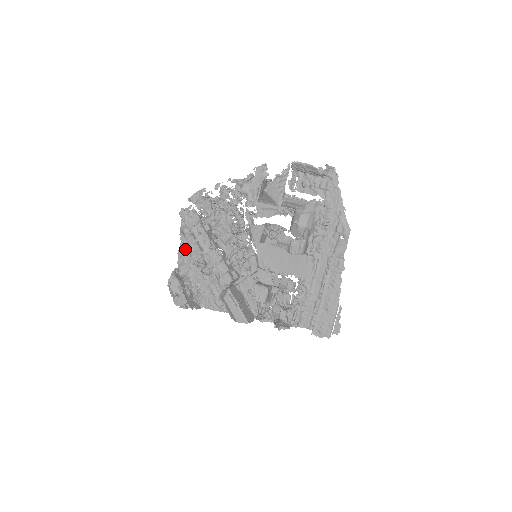
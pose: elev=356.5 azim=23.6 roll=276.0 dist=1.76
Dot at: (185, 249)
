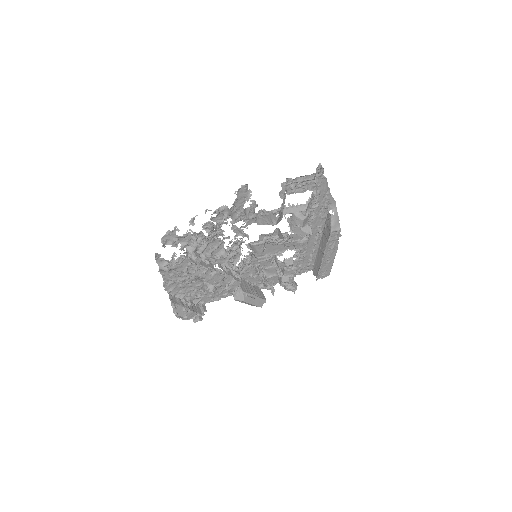
Dot at: (170, 279)
